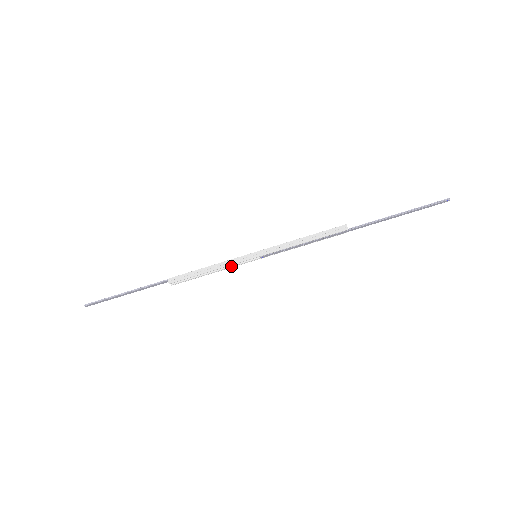
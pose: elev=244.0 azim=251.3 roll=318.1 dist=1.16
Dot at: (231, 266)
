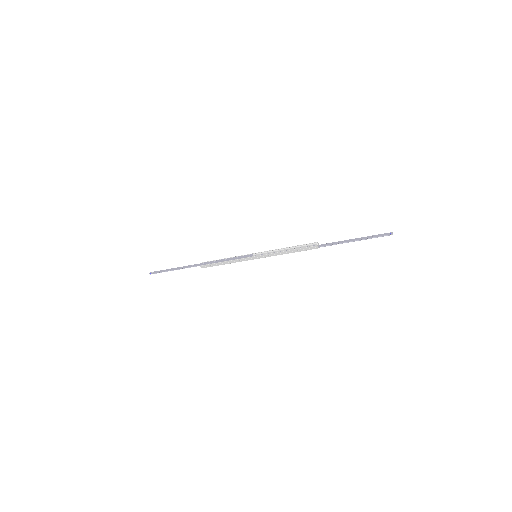
Dot at: (240, 258)
